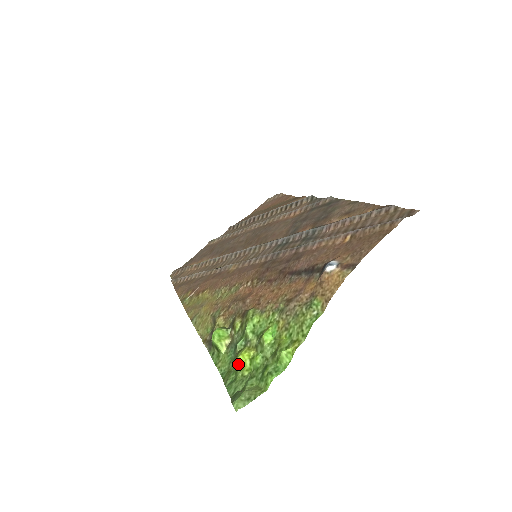
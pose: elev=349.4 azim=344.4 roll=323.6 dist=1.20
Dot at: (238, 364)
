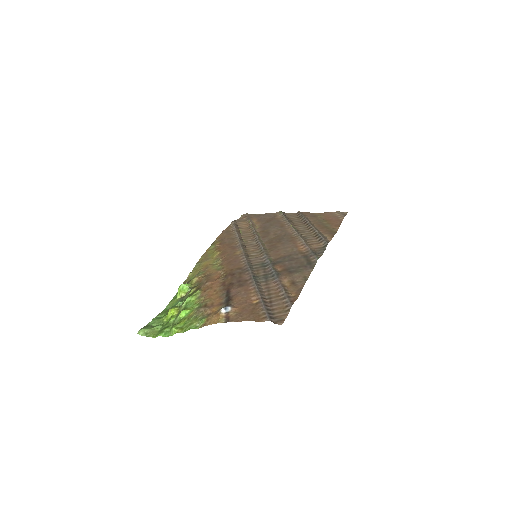
Dot at: (168, 312)
